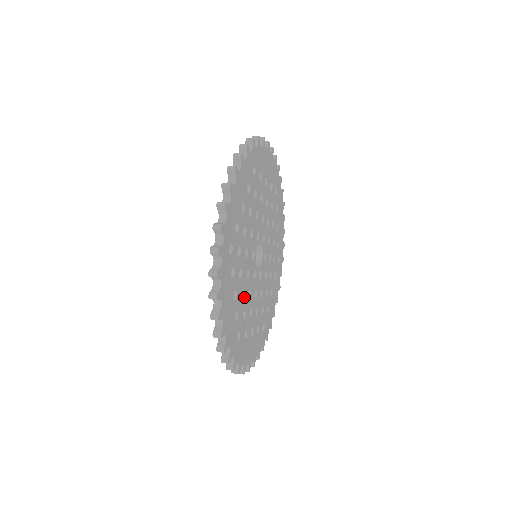
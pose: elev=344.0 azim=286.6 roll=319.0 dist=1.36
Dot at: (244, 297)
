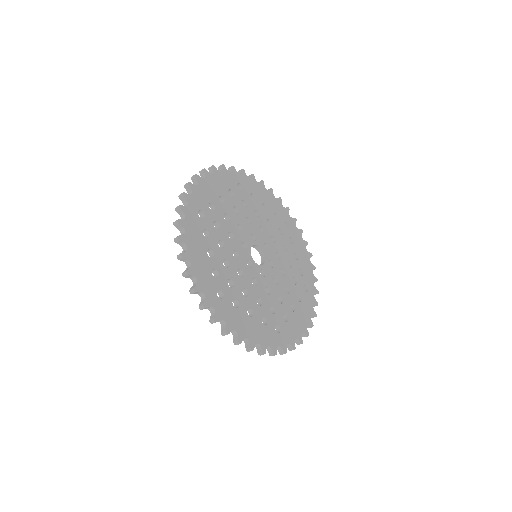
Dot at: (226, 223)
